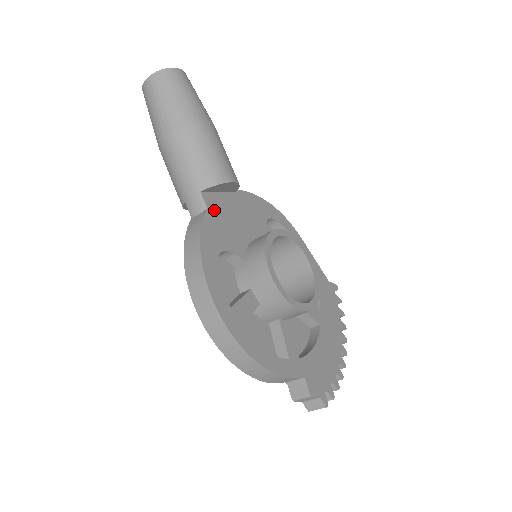
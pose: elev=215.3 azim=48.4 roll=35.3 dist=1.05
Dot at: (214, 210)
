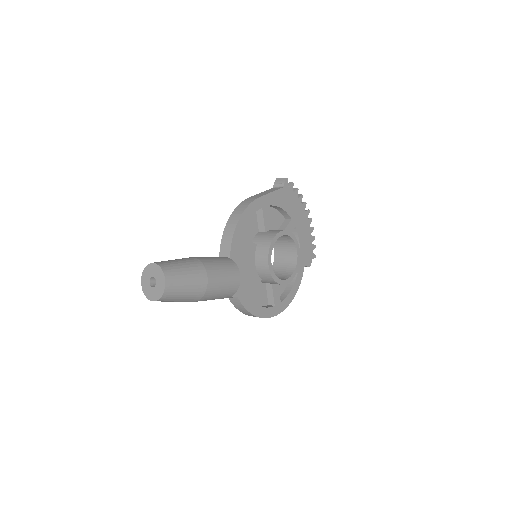
Dot at: (239, 291)
